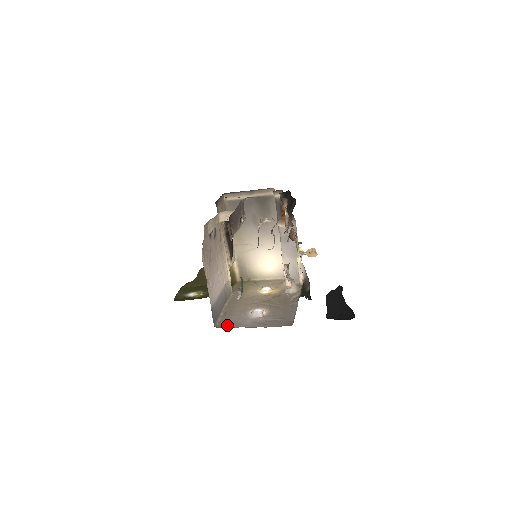
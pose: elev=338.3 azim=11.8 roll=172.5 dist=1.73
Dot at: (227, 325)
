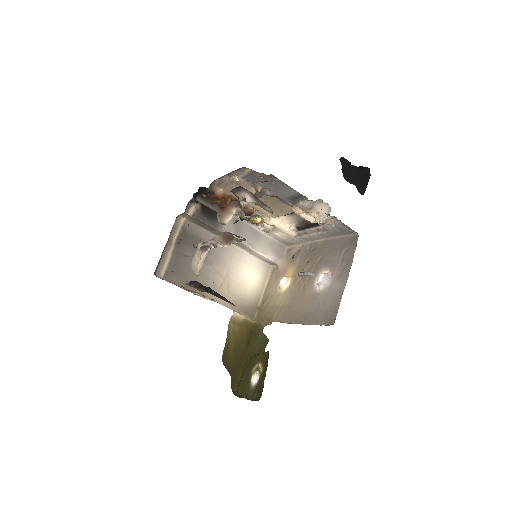
Dot at: (333, 311)
